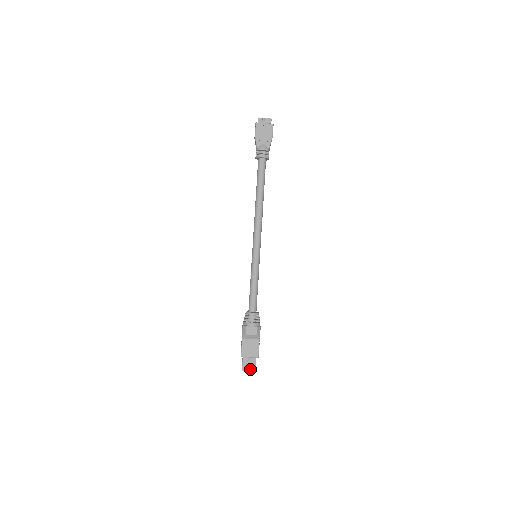
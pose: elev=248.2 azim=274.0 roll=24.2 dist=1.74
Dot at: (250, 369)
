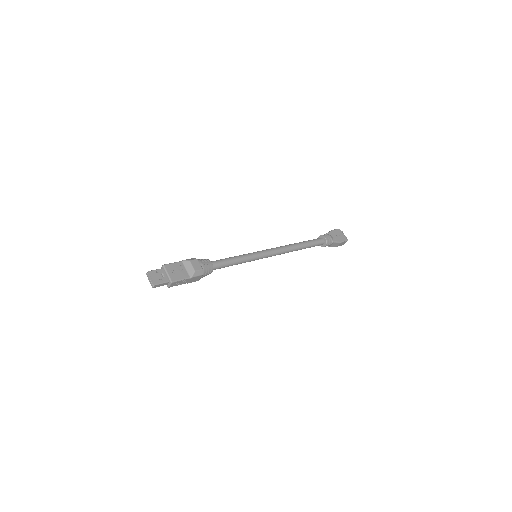
Dot at: (154, 279)
